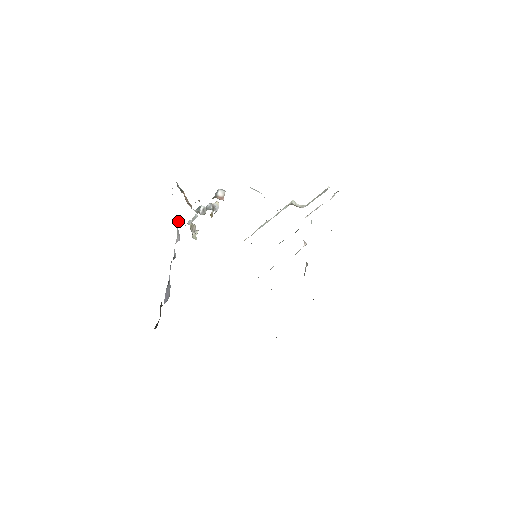
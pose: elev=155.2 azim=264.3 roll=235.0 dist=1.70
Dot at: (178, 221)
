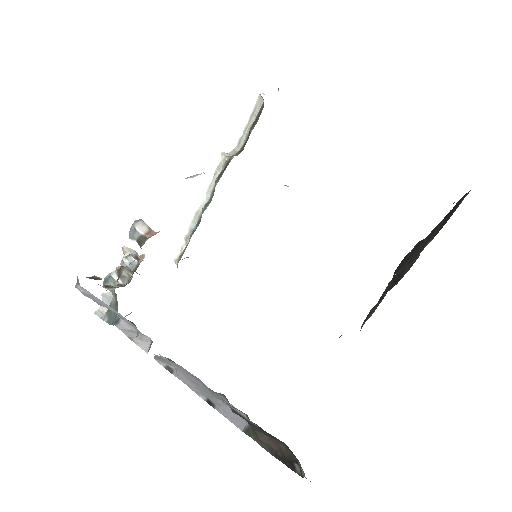
Dot at: (122, 323)
